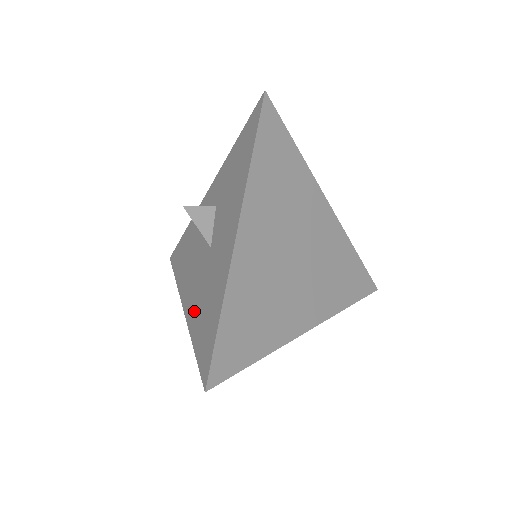
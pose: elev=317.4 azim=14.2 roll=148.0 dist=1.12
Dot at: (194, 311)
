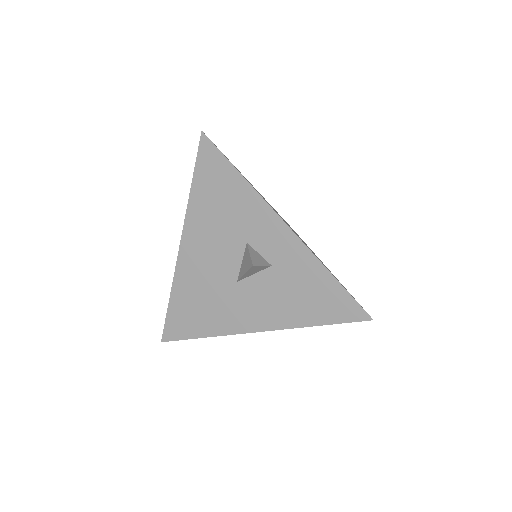
Dot at: (188, 281)
